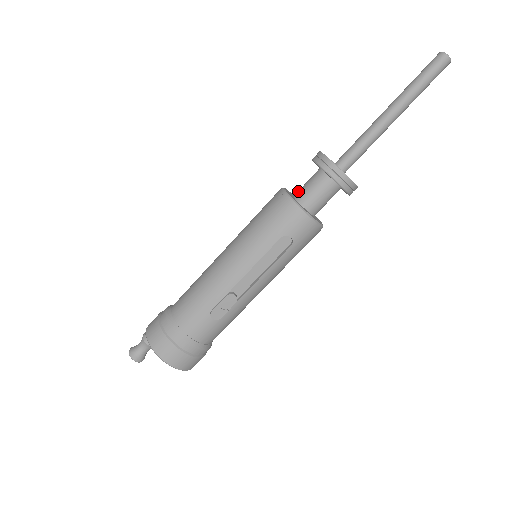
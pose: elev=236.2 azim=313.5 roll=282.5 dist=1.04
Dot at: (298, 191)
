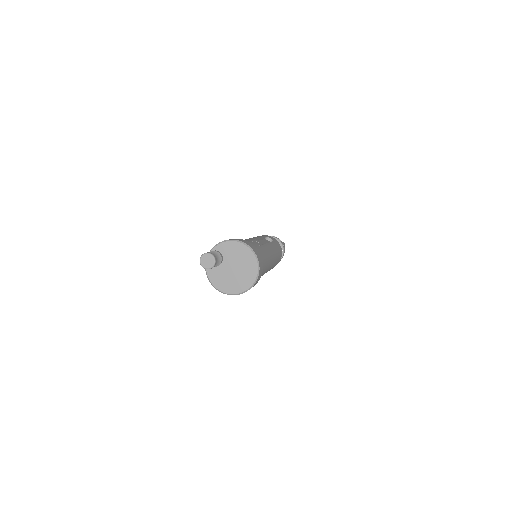
Dot at: occluded
